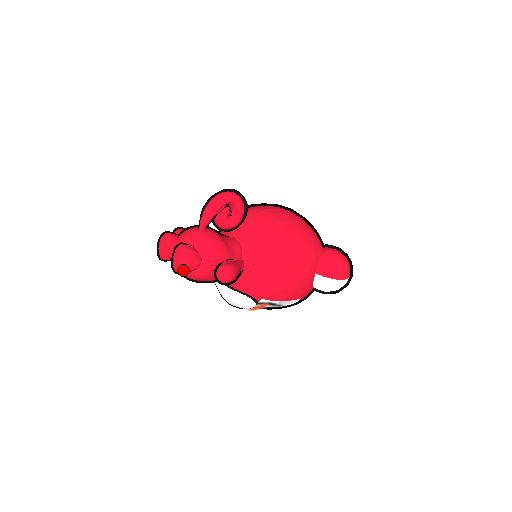
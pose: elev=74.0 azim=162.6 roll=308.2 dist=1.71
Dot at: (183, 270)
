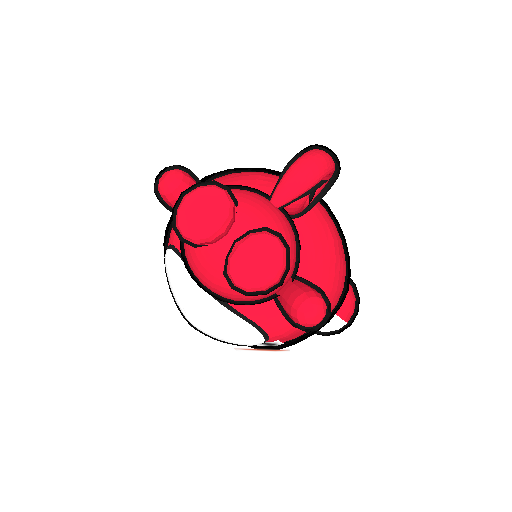
Dot at: (261, 289)
